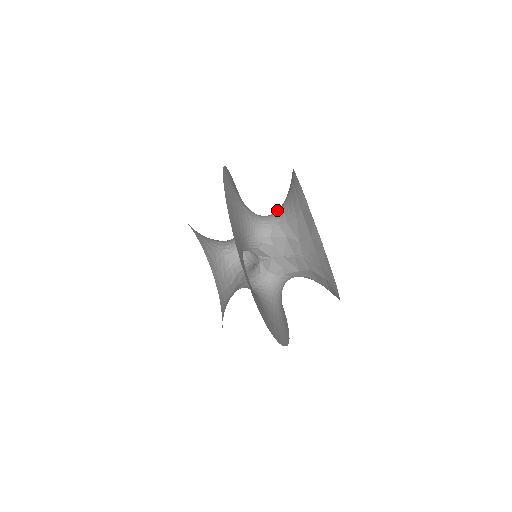
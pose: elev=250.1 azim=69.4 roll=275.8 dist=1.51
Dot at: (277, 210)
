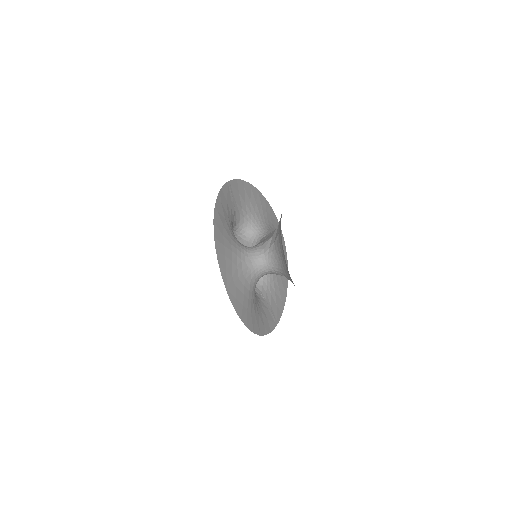
Dot at: (272, 258)
